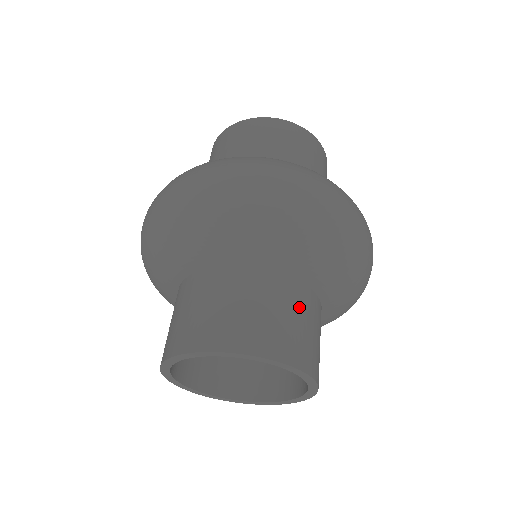
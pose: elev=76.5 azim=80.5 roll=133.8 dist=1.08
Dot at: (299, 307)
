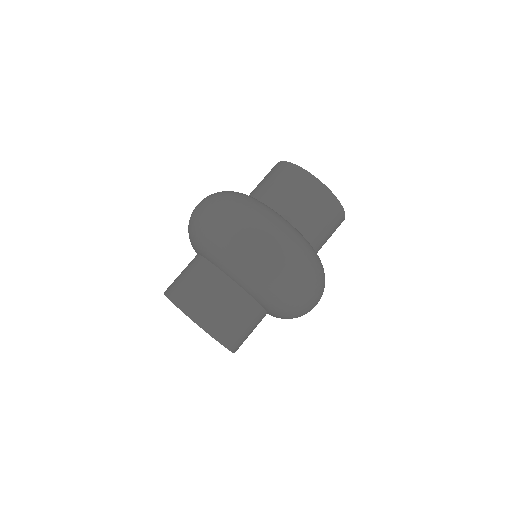
Dot at: (247, 316)
